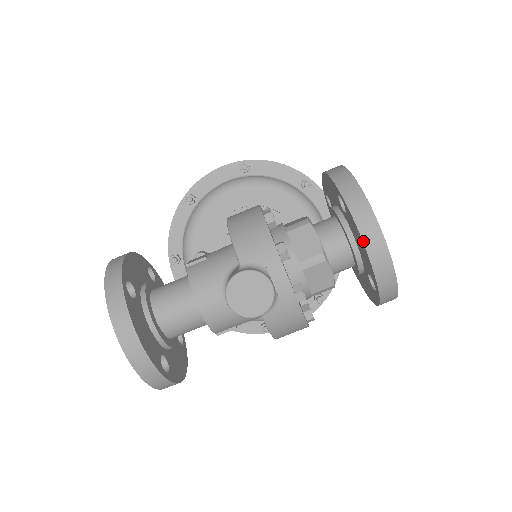
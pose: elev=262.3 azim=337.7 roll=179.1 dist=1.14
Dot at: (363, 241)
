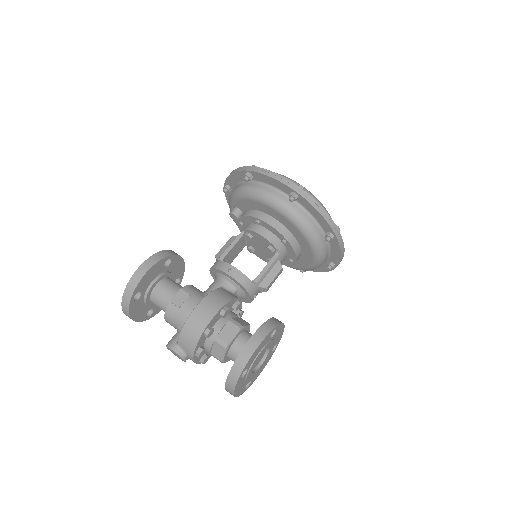
Dot at: (225, 389)
